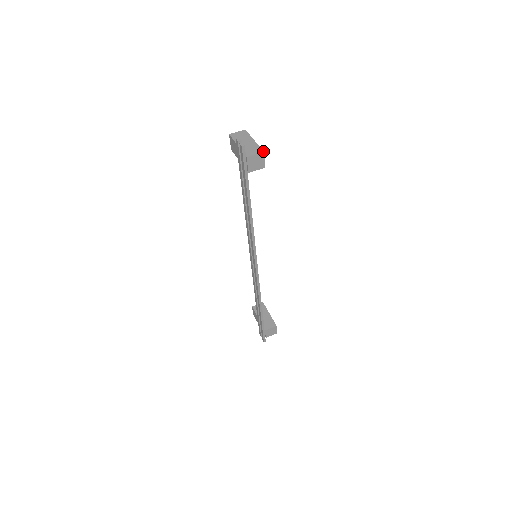
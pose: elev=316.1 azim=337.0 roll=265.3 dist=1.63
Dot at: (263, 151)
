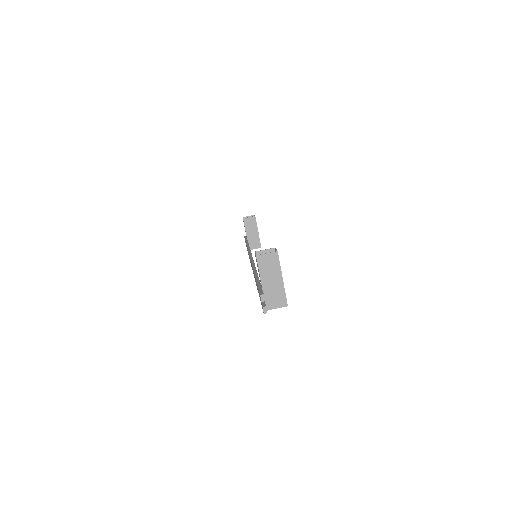
Dot at: (287, 305)
